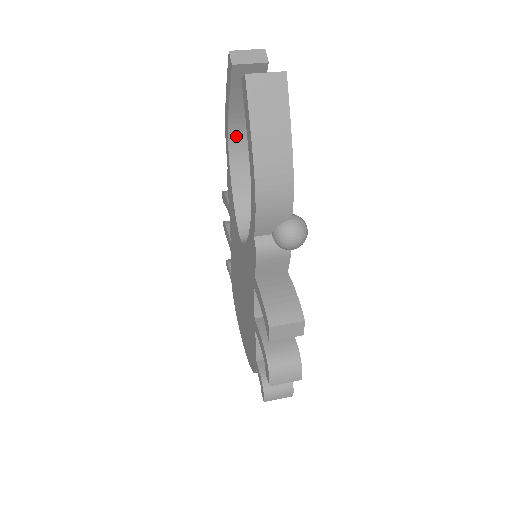
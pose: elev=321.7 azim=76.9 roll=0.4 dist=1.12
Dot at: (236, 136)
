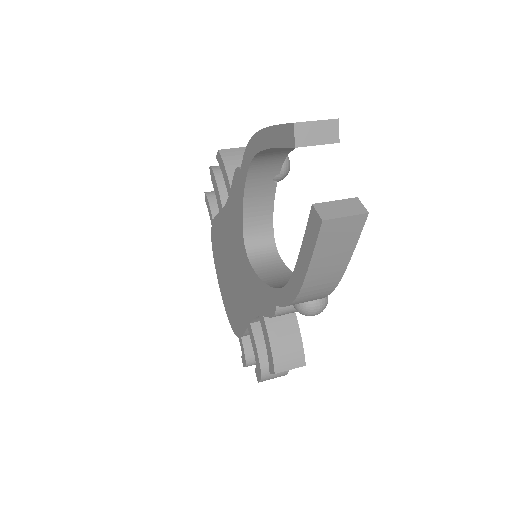
Dot at: (263, 156)
